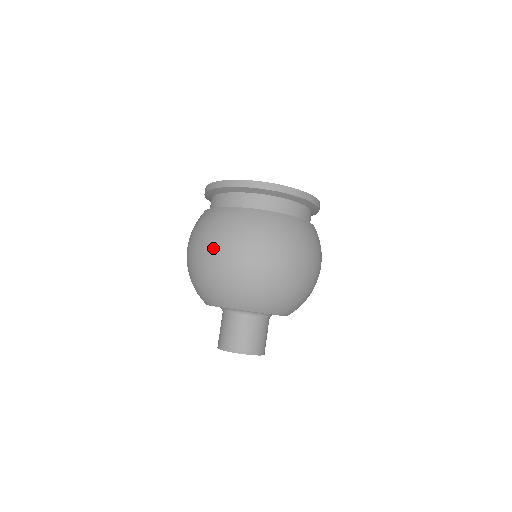
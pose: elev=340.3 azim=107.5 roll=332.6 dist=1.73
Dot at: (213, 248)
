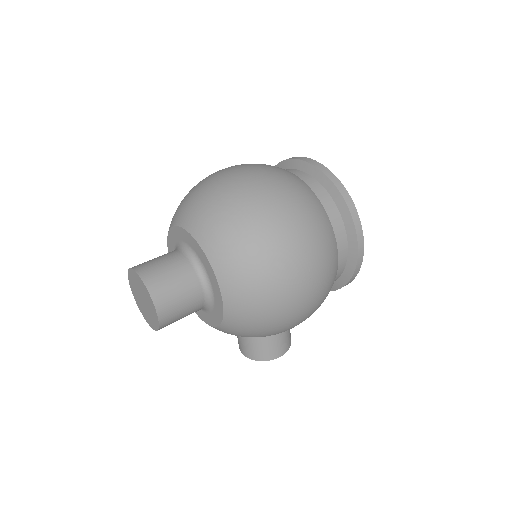
Dot at: (225, 168)
